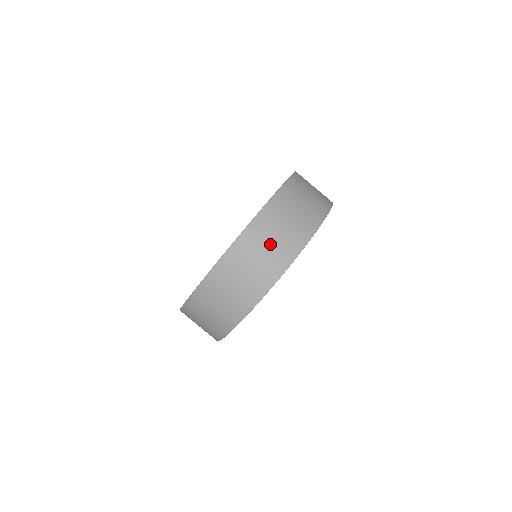
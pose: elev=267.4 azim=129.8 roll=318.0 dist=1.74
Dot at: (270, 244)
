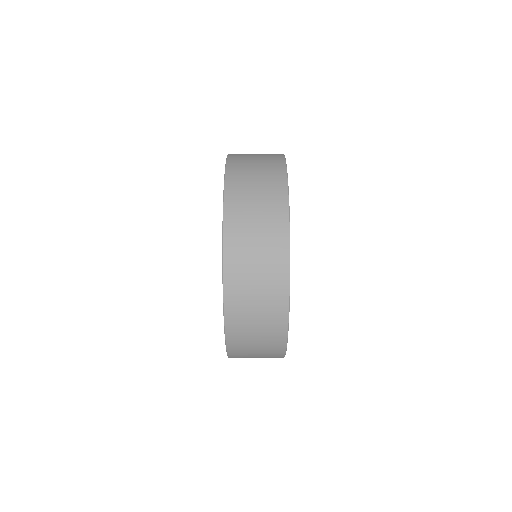
Dot at: (256, 158)
